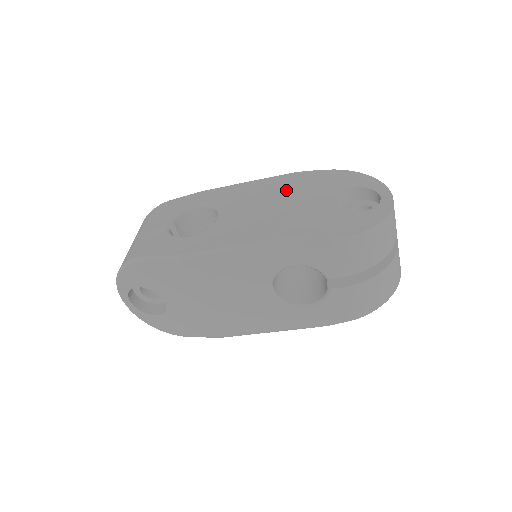
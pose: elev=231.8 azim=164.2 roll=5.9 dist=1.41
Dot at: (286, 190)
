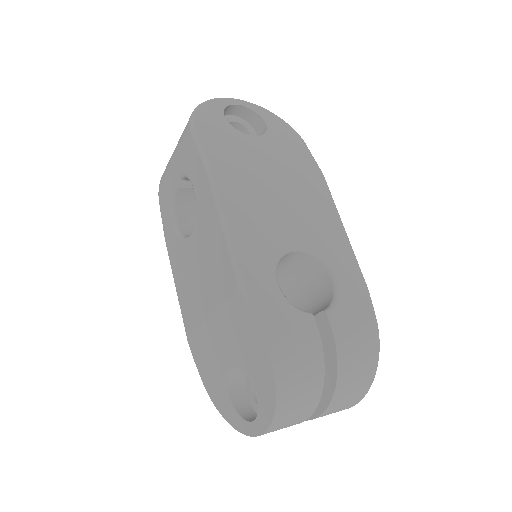
Dot at: (218, 301)
